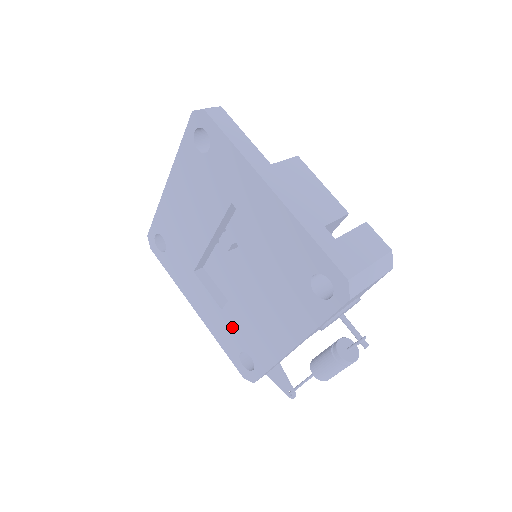
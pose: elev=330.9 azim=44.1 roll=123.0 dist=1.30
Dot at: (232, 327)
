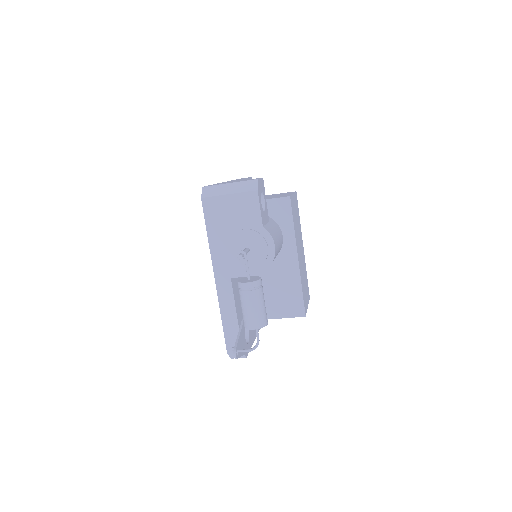
Dot at: occluded
